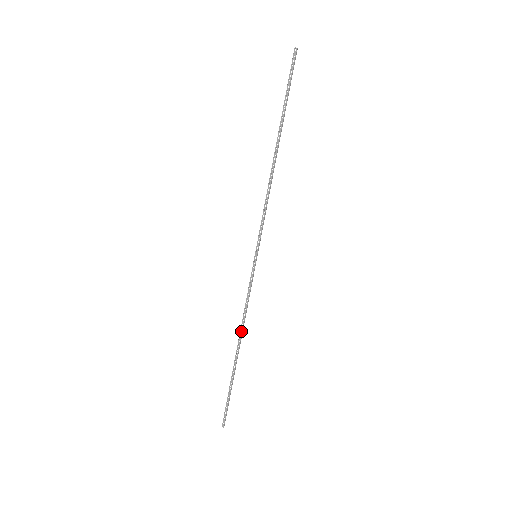
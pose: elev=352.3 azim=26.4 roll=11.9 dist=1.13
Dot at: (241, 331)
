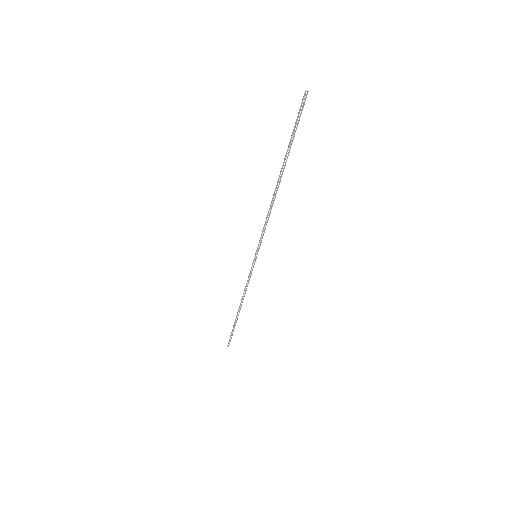
Dot at: occluded
